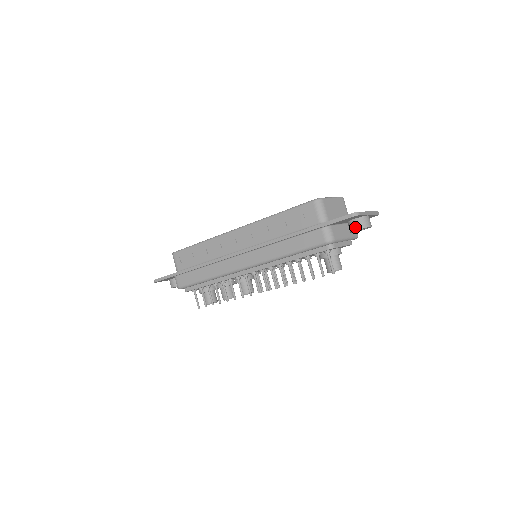
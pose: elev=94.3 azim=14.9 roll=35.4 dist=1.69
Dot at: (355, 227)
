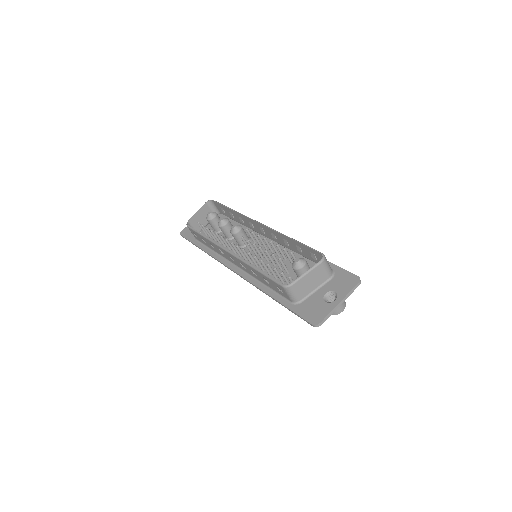
Dot at: occluded
